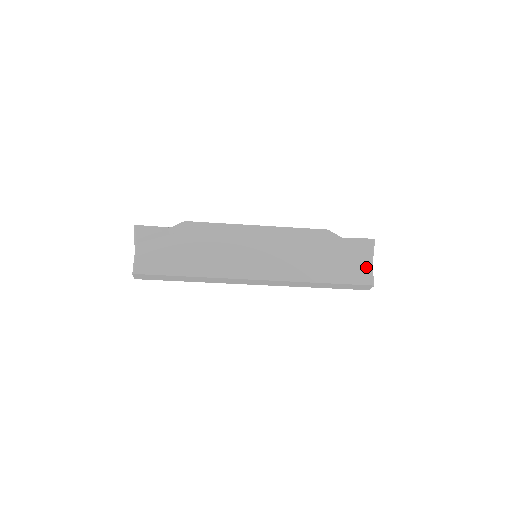
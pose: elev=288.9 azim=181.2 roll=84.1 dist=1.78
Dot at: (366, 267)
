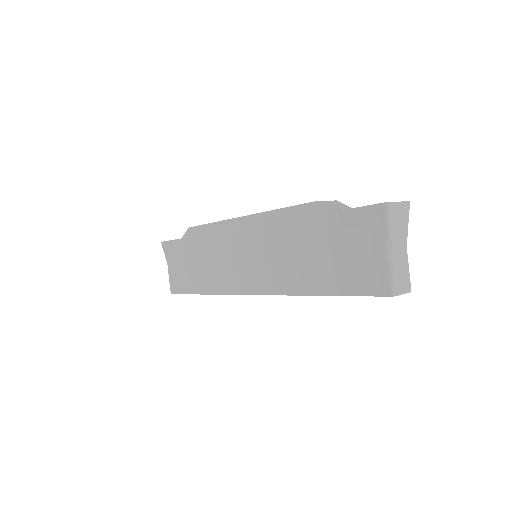
Dot at: (377, 261)
